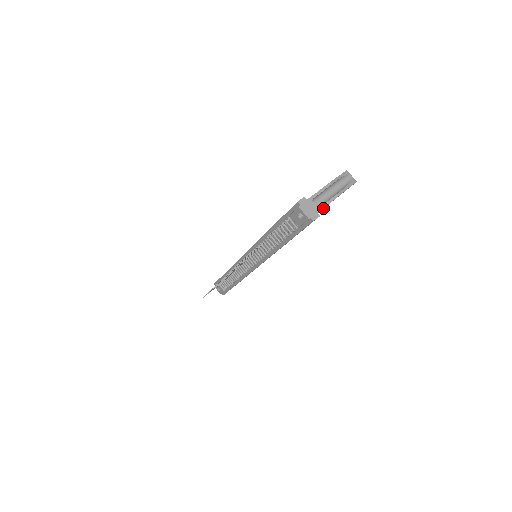
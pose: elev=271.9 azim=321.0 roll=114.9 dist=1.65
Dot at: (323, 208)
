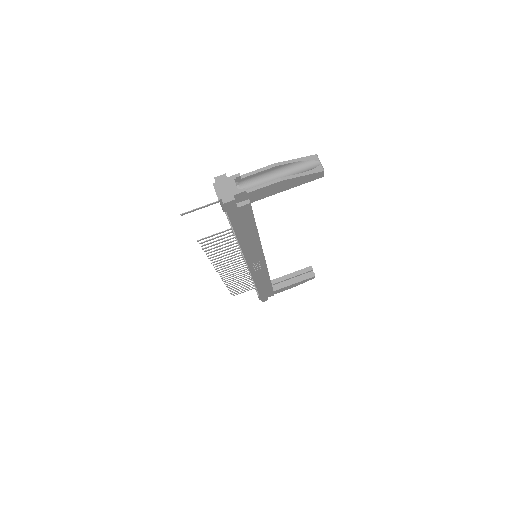
Dot at: (259, 194)
